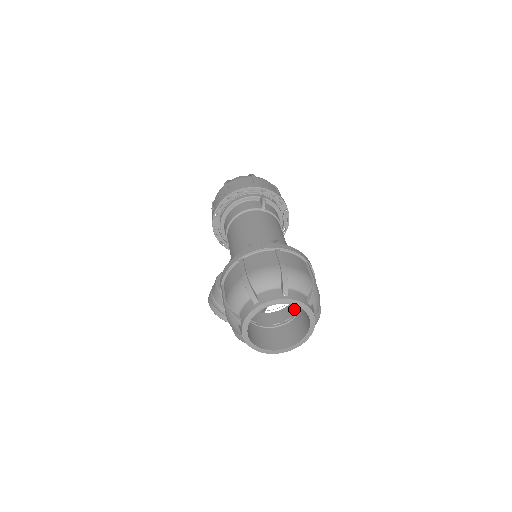
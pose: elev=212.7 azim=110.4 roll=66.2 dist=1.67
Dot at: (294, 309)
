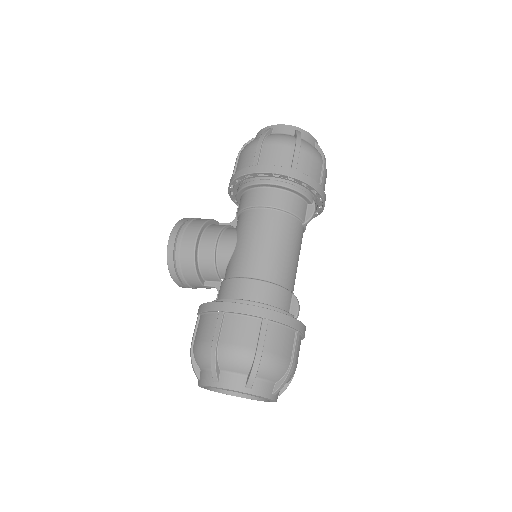
Dot at: occluded
